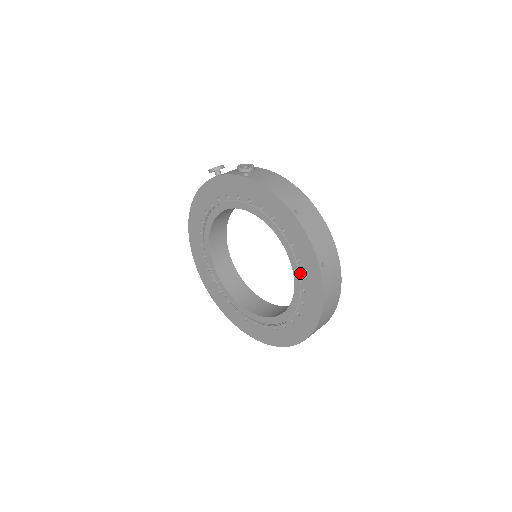
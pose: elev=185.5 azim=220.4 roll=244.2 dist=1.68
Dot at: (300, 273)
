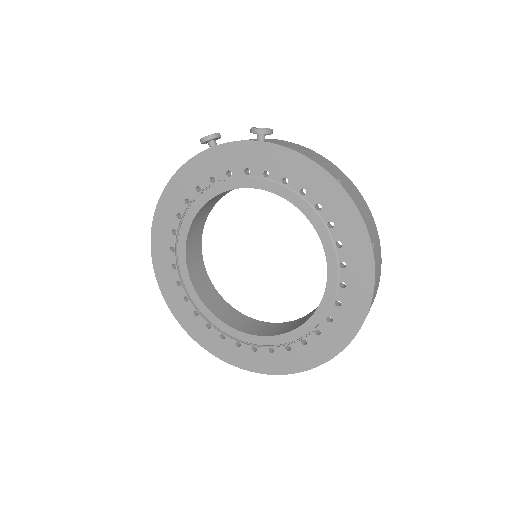
Dot at: (339, 262)
